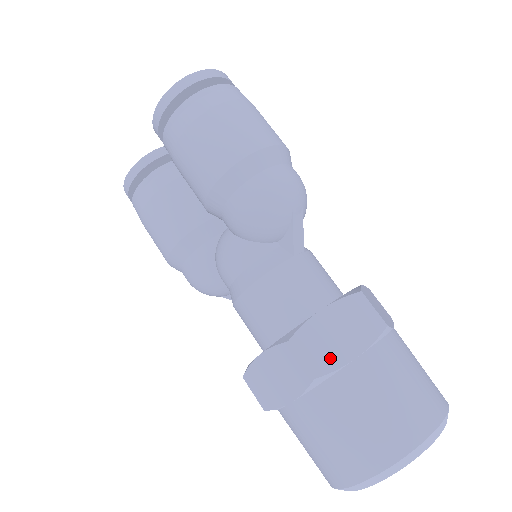
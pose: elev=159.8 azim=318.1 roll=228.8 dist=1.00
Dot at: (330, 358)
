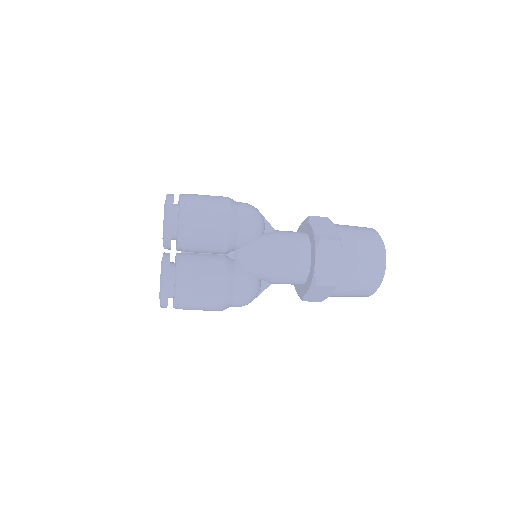
Dot at: (334, 233)
